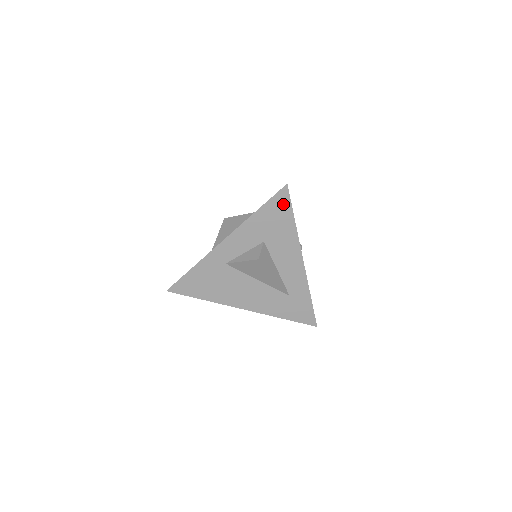
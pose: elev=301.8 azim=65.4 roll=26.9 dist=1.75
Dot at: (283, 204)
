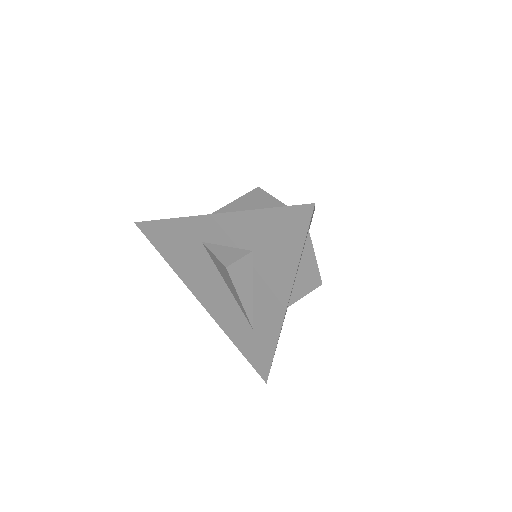
Dot at: (297, 225)
